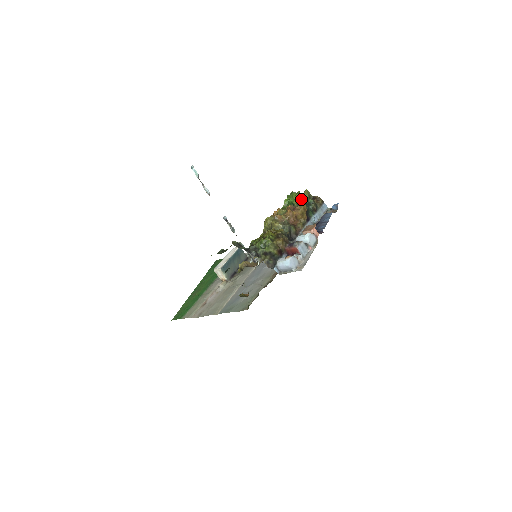
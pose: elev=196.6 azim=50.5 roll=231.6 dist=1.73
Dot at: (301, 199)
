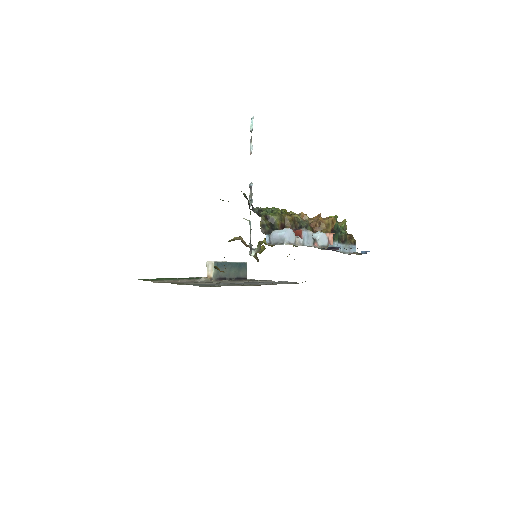
Dot at: occluded
